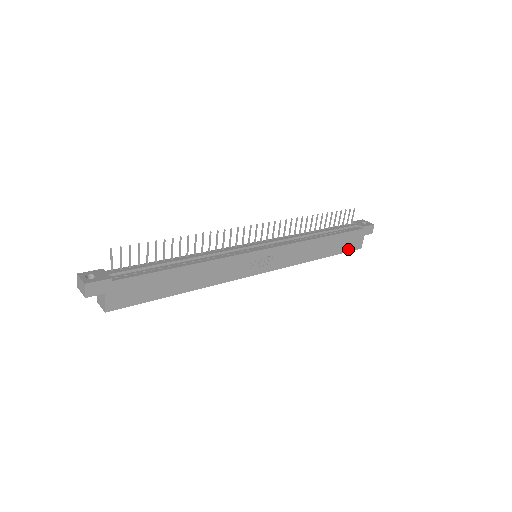
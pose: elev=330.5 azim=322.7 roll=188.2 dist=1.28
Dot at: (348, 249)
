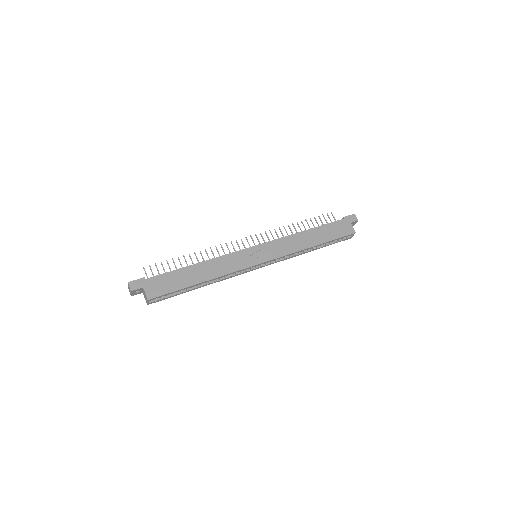
Dot at: (341, 235)
